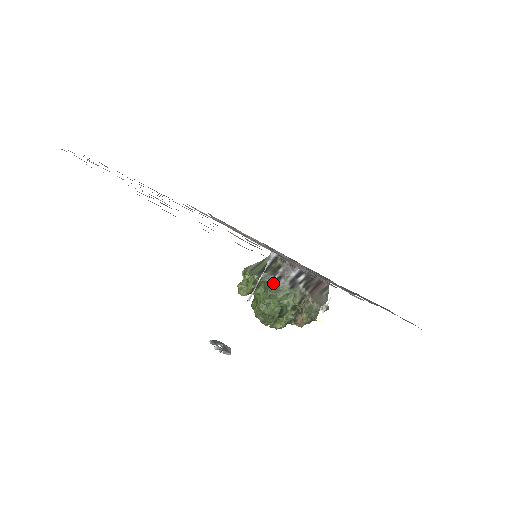
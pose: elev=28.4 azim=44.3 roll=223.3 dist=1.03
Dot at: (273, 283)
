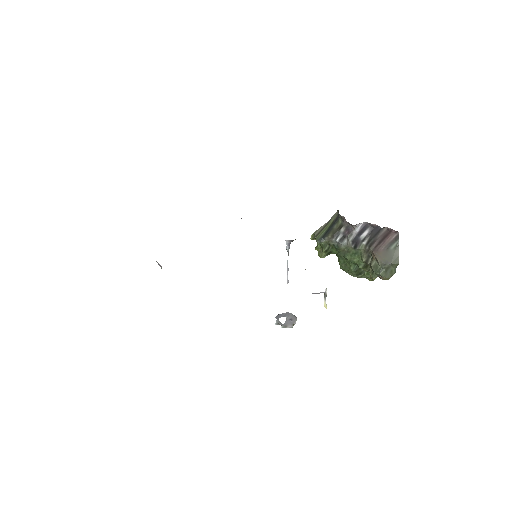
Dot at: (338, 245)
